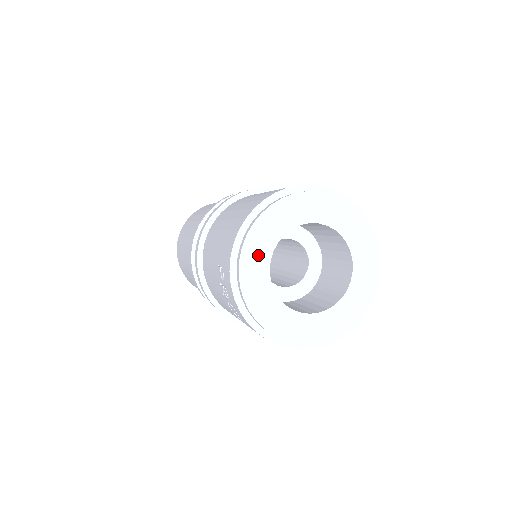
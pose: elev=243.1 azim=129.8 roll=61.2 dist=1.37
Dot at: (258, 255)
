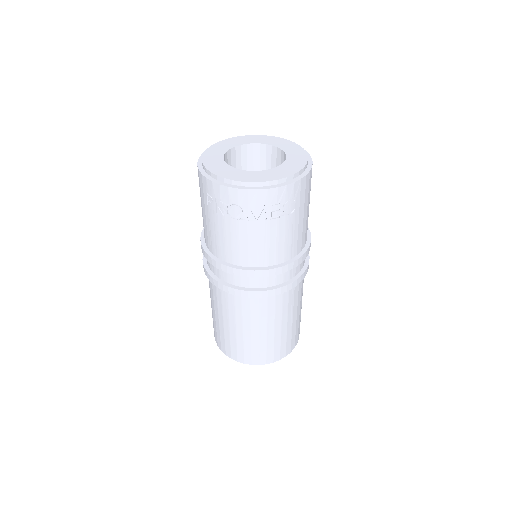
Dot at: (216, 164)
